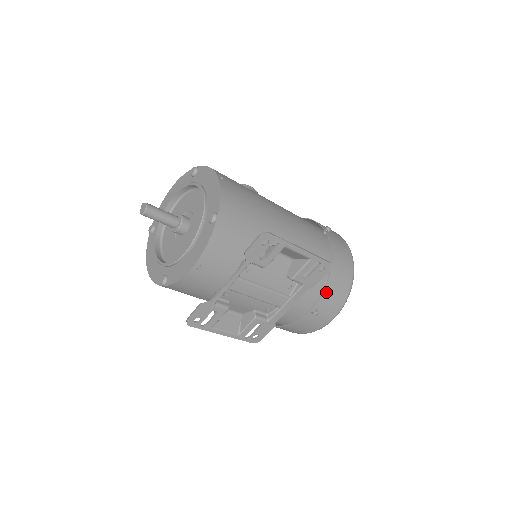
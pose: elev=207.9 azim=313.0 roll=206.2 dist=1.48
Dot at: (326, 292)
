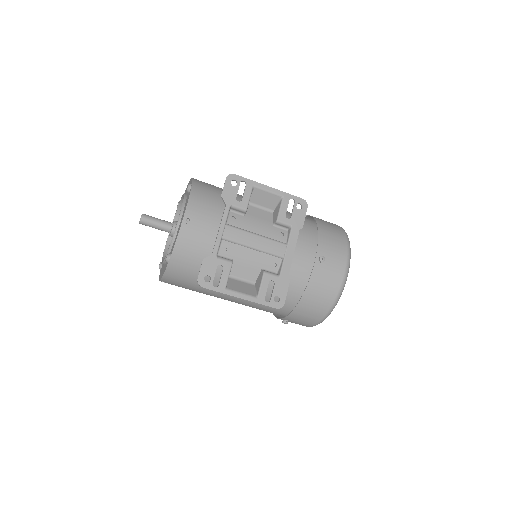
Dot at: (322, 239)
